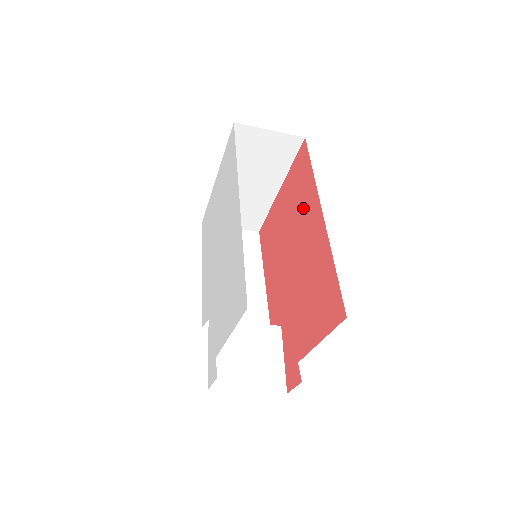
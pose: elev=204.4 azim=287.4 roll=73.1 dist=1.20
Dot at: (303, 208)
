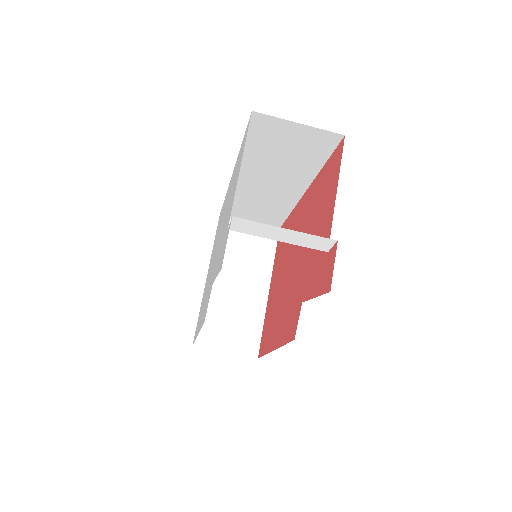
Dot at: occluded
